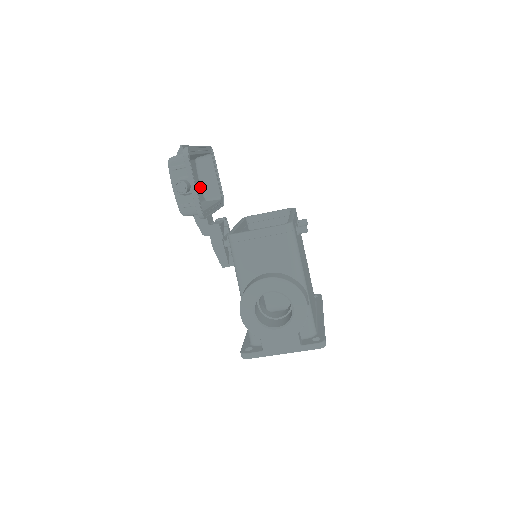
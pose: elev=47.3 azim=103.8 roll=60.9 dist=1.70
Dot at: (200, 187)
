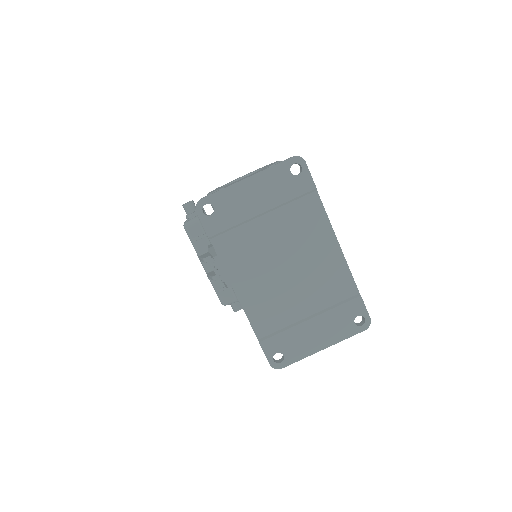
Dot at: occluded
